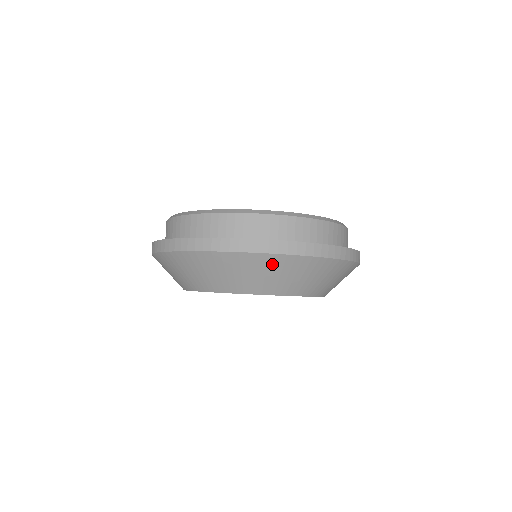
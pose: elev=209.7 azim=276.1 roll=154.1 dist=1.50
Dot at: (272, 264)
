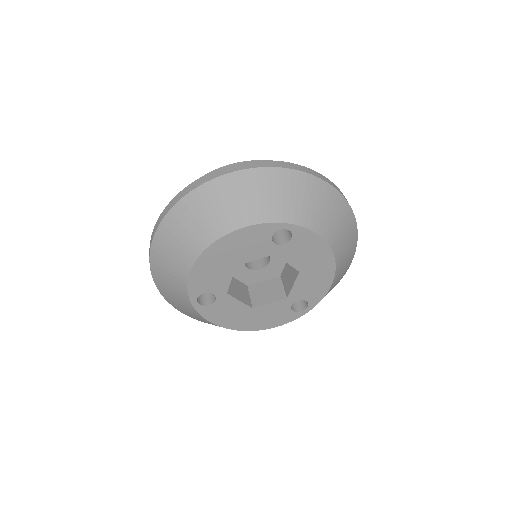
Dot at: (238, 184)
